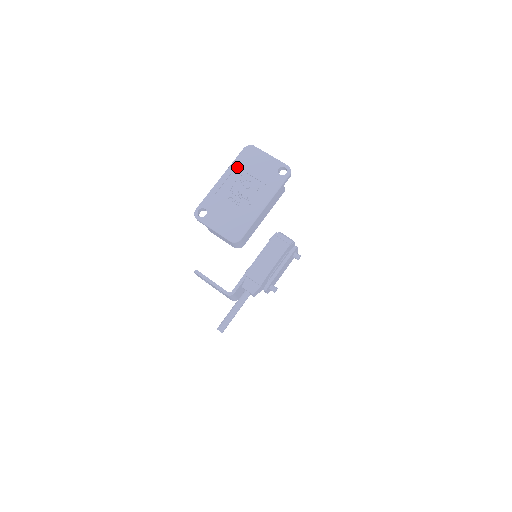
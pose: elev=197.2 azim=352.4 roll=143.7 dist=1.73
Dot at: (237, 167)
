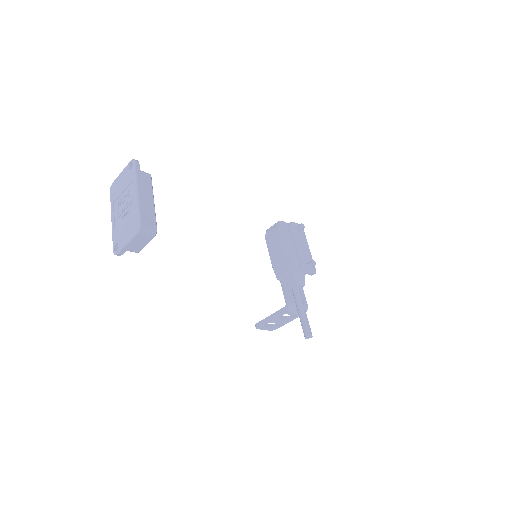
Dot at: (113, 203)
